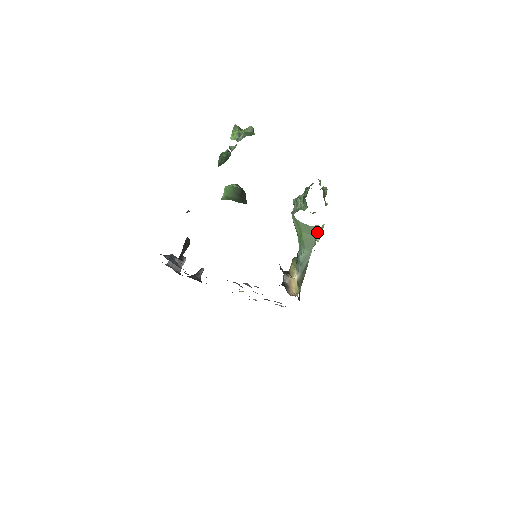
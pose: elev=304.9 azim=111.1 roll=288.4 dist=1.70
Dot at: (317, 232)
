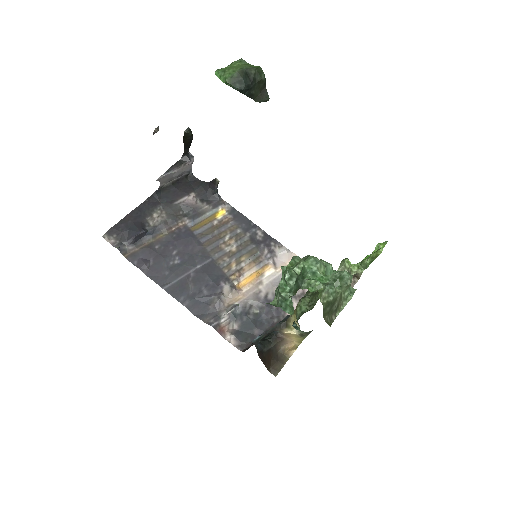
Dot at: occluded
